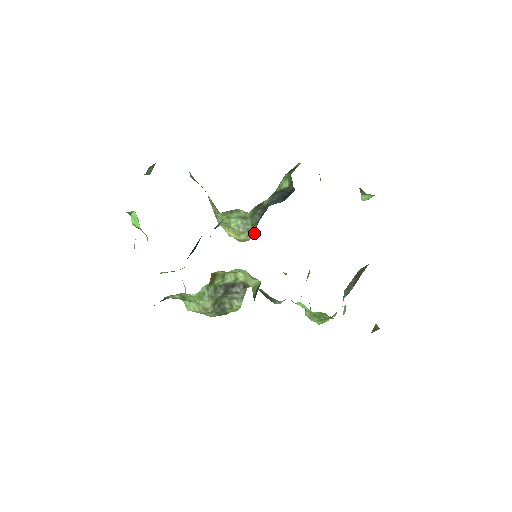
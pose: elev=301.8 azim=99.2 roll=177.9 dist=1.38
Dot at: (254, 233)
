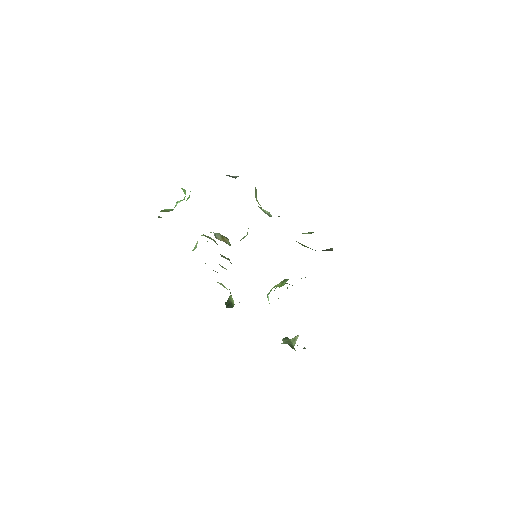
Dot at: occluded
